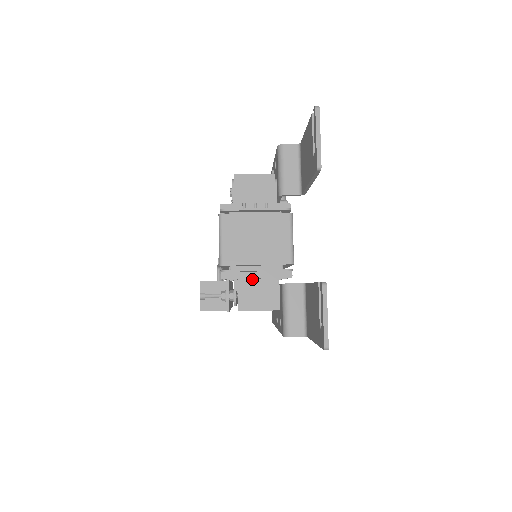
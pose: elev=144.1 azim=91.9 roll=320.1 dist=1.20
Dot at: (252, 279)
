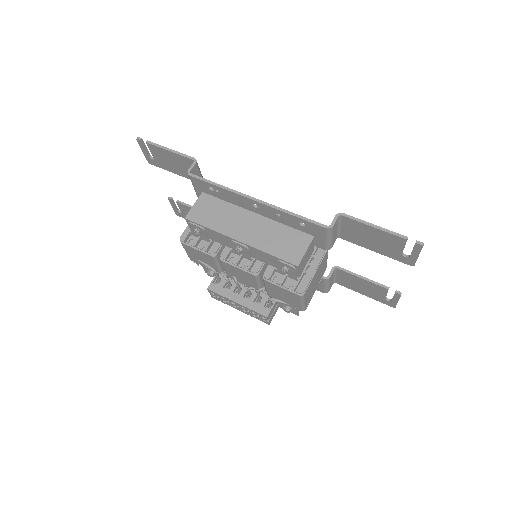
Dot at: occluded
